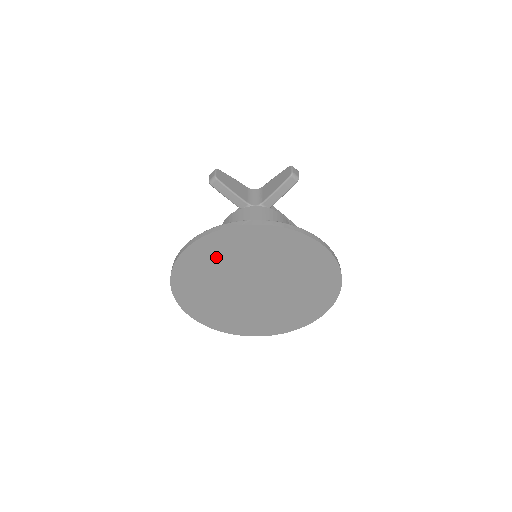
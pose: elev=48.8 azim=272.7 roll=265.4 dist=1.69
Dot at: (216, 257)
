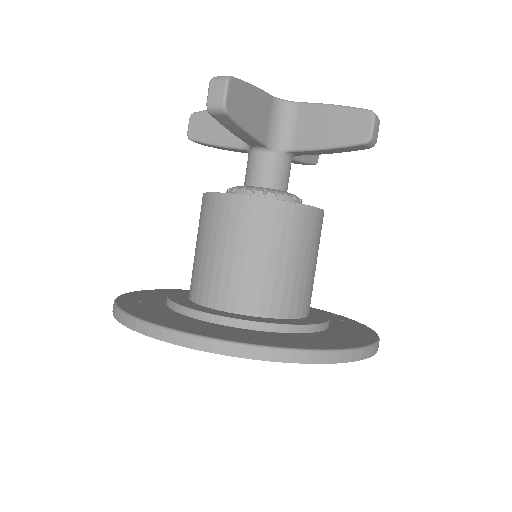
Dot at: occluded
